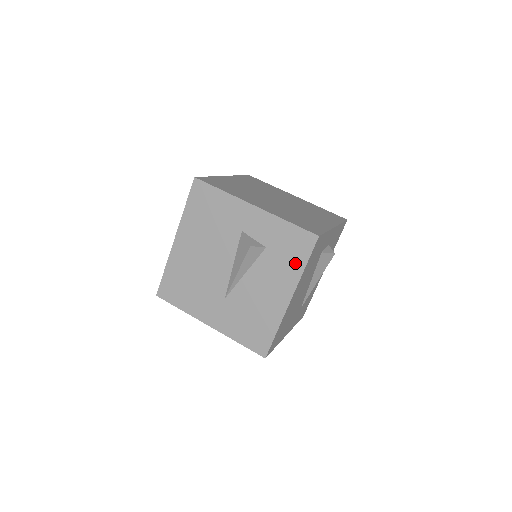
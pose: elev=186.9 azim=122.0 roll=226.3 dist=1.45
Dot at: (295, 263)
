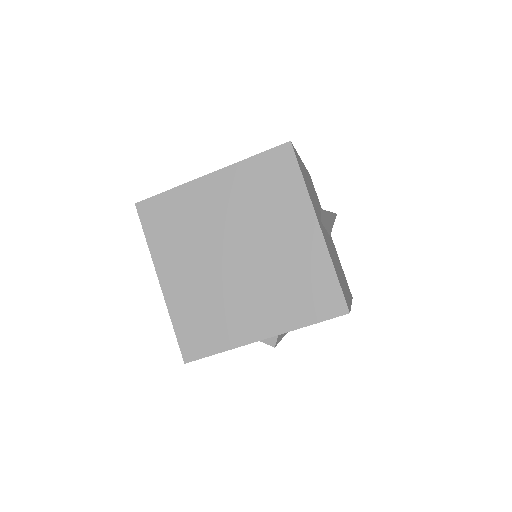
Dot at: occluded
